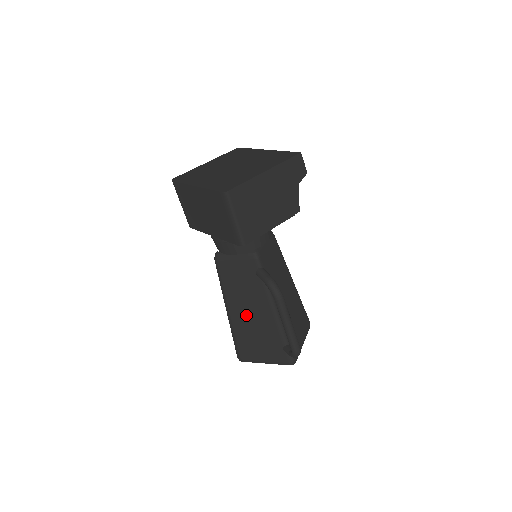
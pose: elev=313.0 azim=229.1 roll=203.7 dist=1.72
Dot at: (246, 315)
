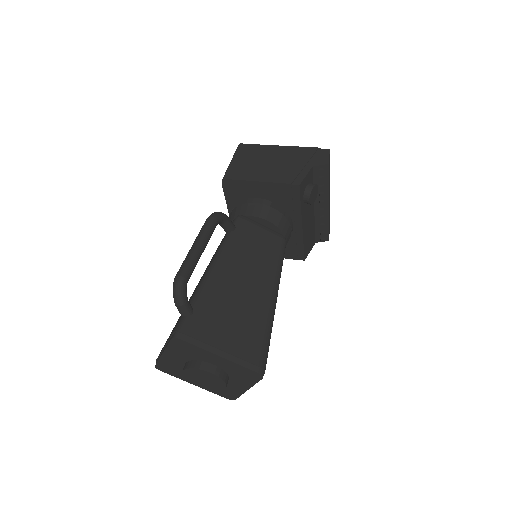
Dot at: occluded
